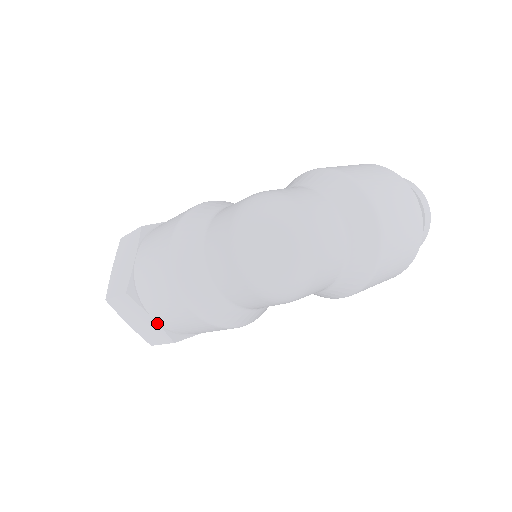
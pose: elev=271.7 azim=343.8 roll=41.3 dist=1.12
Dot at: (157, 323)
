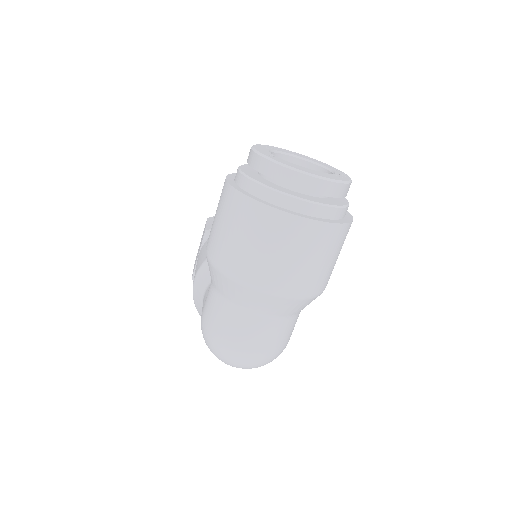
Dot at: occluded
